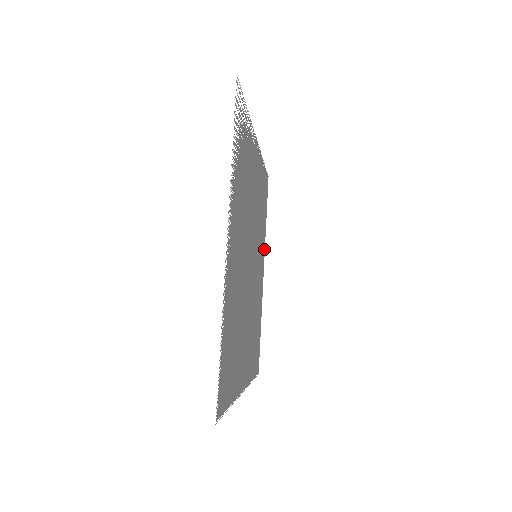
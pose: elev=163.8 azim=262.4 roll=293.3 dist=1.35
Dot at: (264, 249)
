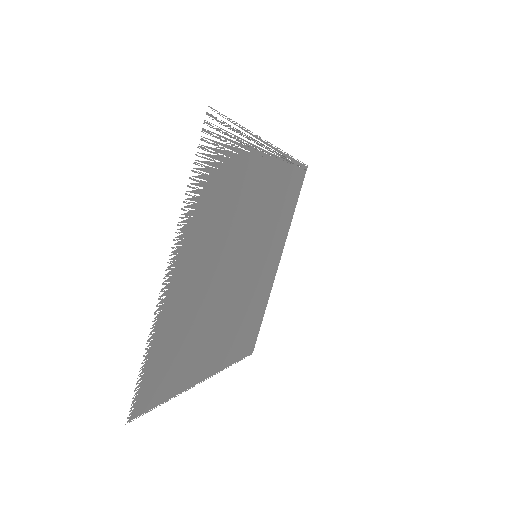
Dot at: (284, 240)
